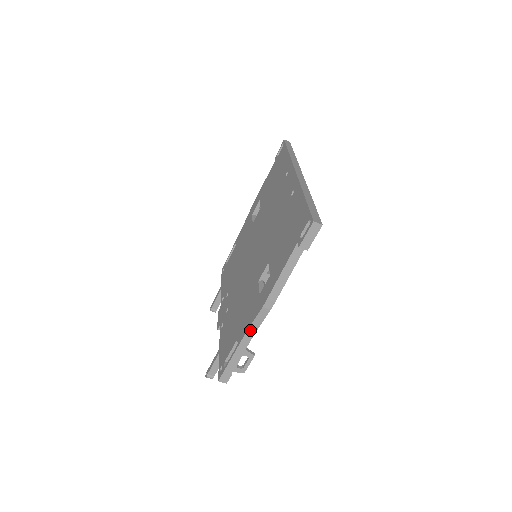
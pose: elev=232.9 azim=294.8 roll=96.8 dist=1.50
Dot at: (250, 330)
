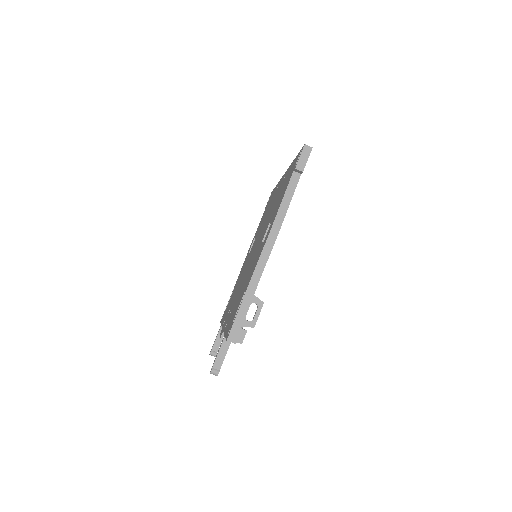
Dot at: (258, 268)
